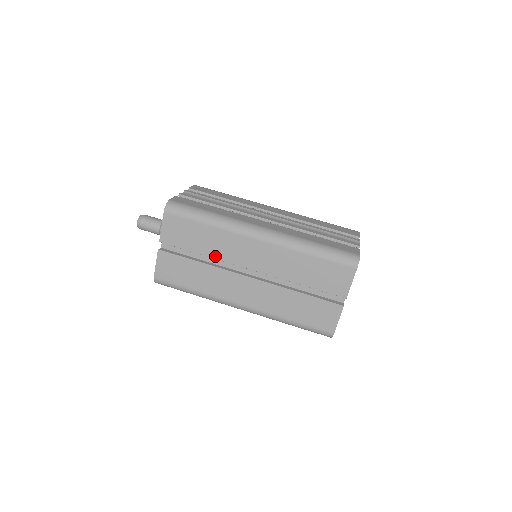
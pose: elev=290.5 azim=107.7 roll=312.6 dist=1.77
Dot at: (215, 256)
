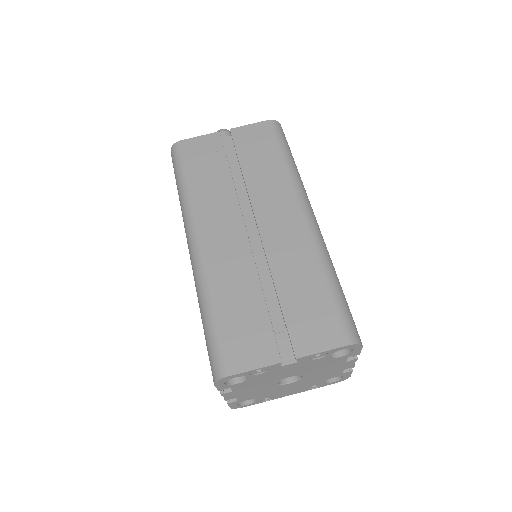
Dot at: (250, 184)
